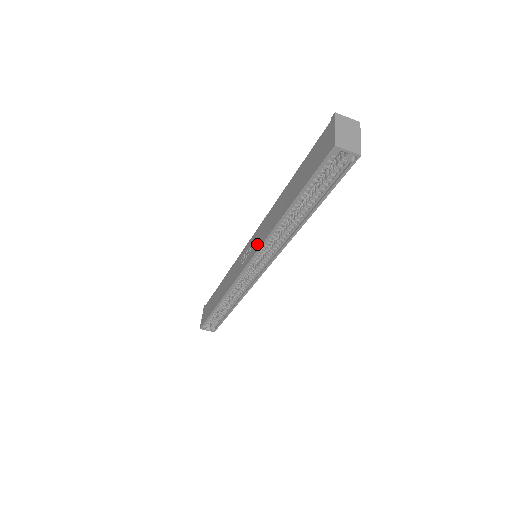
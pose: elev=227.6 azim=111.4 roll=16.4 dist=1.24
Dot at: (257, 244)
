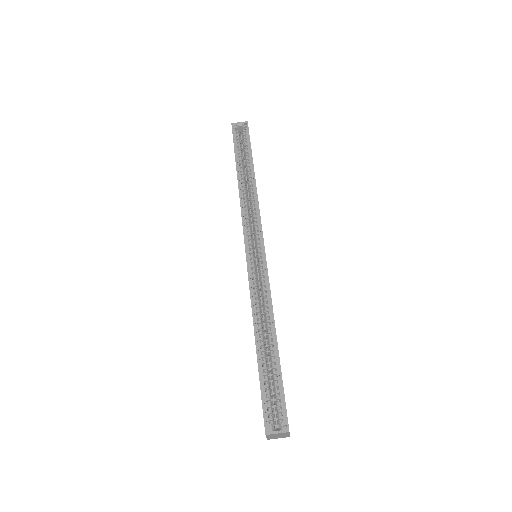
Dot at: occluded
